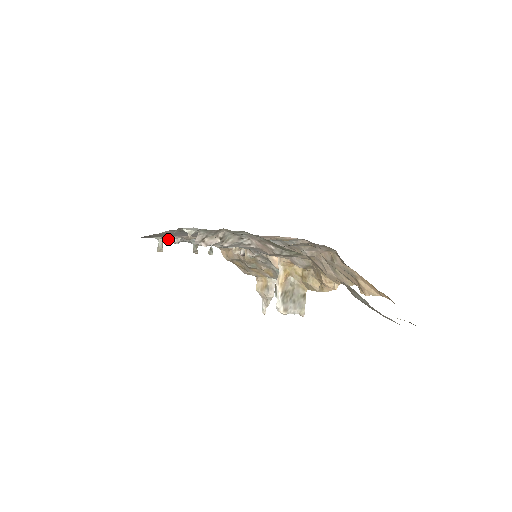
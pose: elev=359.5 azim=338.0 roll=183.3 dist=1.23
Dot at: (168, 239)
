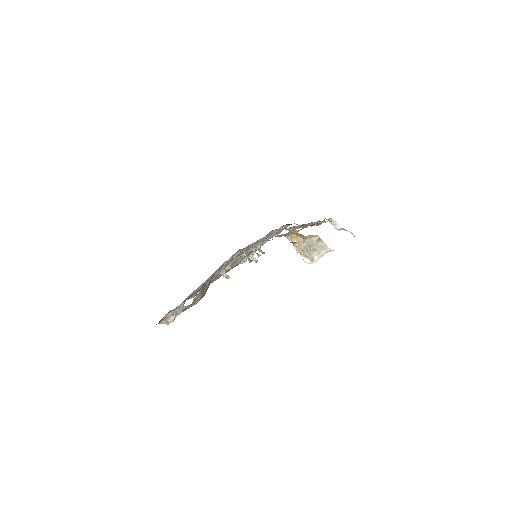
Dot at: occluded
